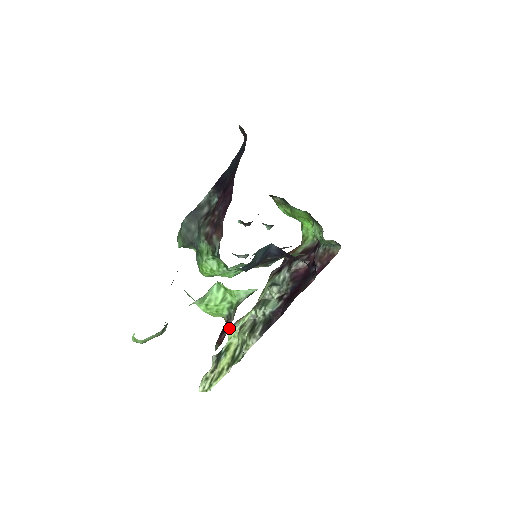
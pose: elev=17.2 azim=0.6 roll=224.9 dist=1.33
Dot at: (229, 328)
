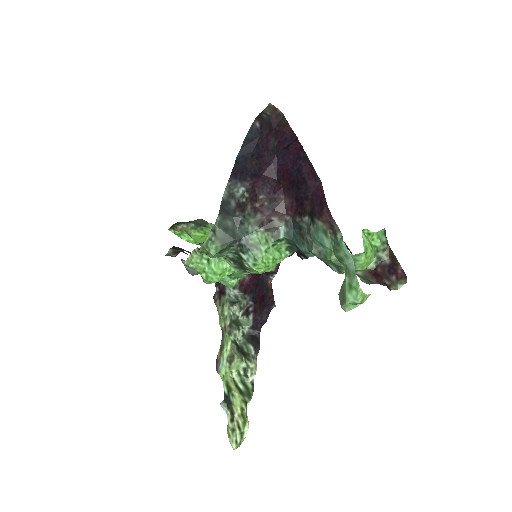
Dot at: occluded
